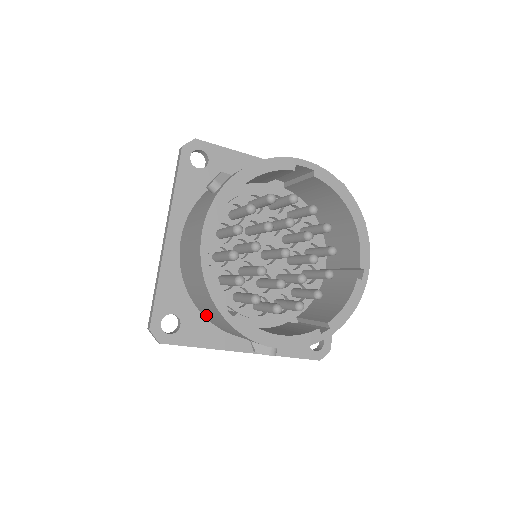
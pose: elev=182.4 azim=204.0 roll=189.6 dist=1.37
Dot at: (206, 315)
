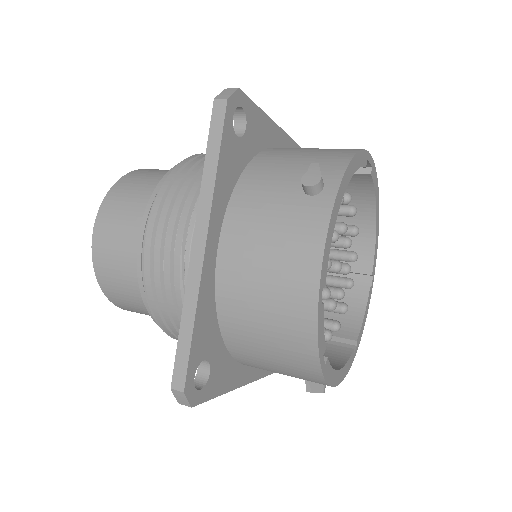
Dot at: (243, 353)
